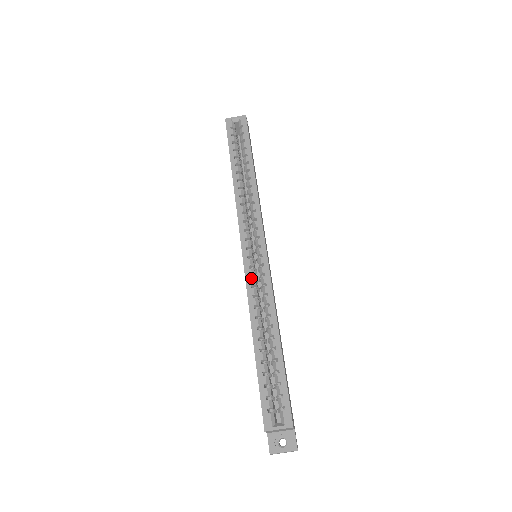
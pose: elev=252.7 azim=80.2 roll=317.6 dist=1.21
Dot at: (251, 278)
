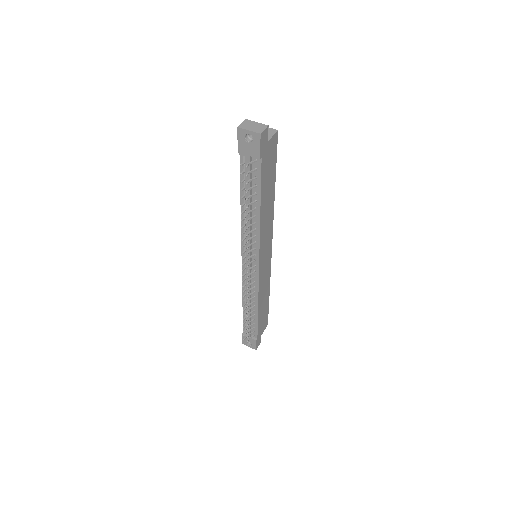
Dot at: occluded
